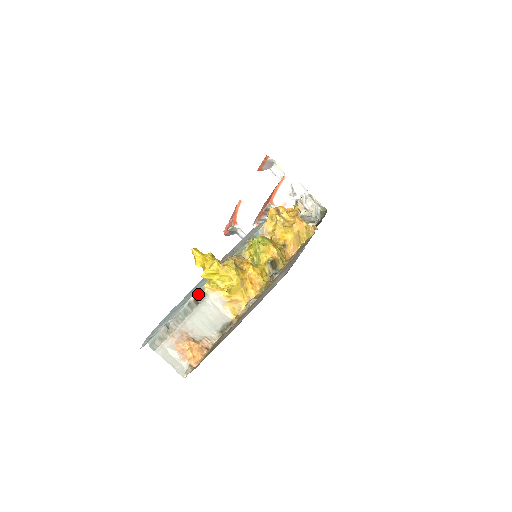
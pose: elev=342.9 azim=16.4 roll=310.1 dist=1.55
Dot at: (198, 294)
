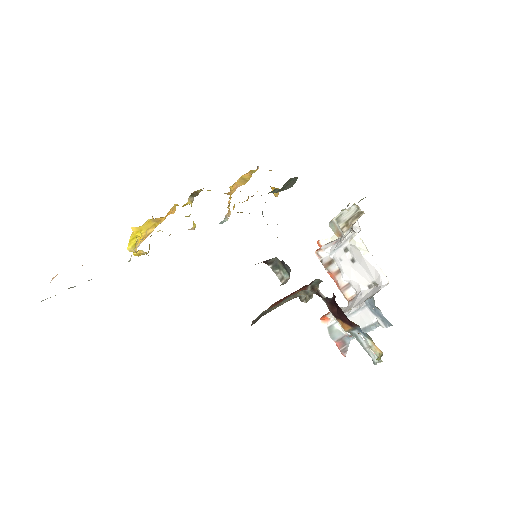
Dot at: occluded
